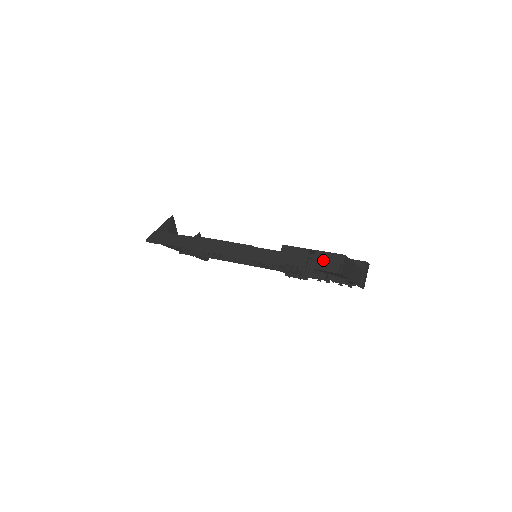
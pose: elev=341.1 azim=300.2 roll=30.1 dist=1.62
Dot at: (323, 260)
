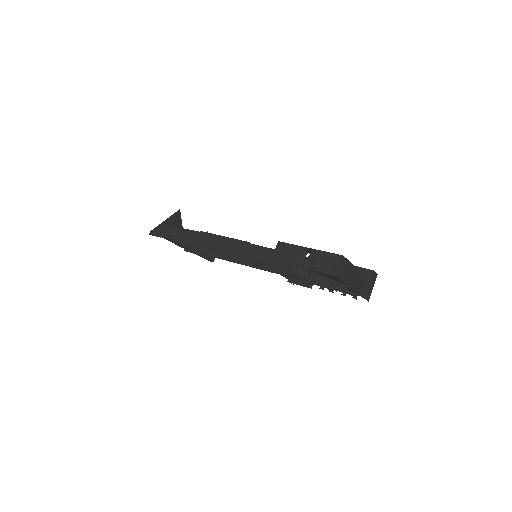
Dot at: (319, 260)
